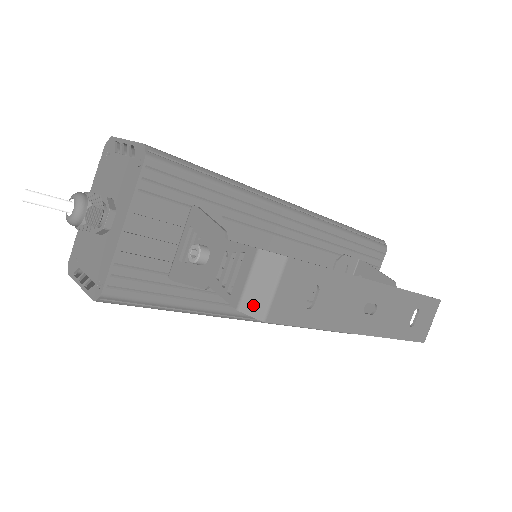
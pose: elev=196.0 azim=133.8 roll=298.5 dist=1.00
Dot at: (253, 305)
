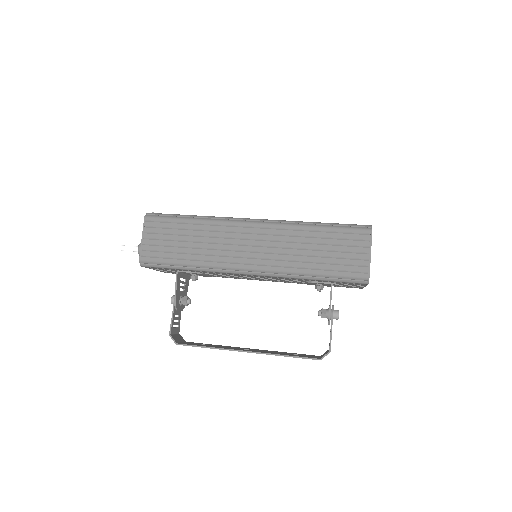
Dot at: (180, 338)
